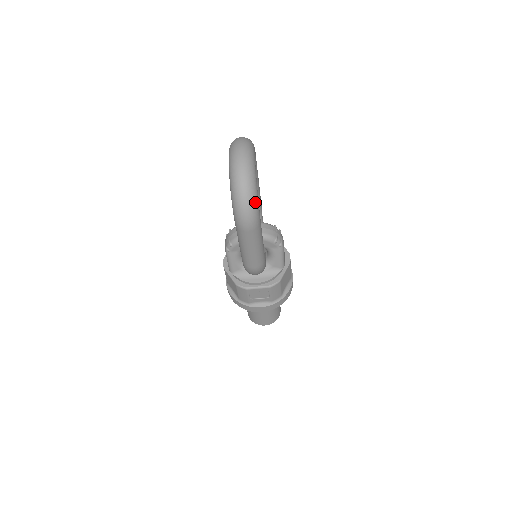
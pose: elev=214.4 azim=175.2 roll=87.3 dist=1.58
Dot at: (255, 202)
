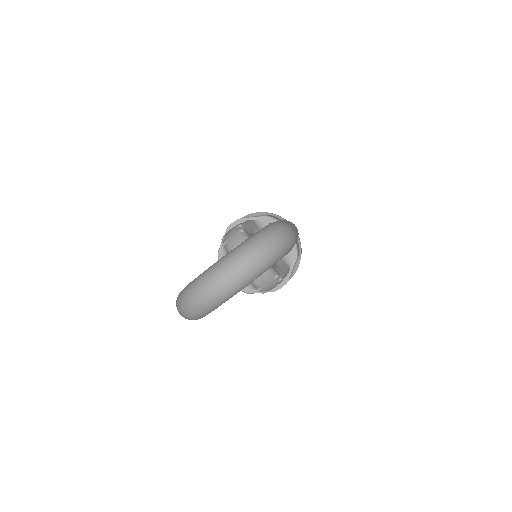
Dot at: (194, 319)
